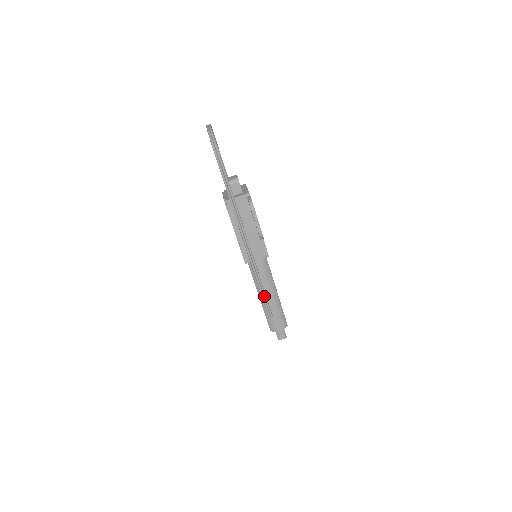
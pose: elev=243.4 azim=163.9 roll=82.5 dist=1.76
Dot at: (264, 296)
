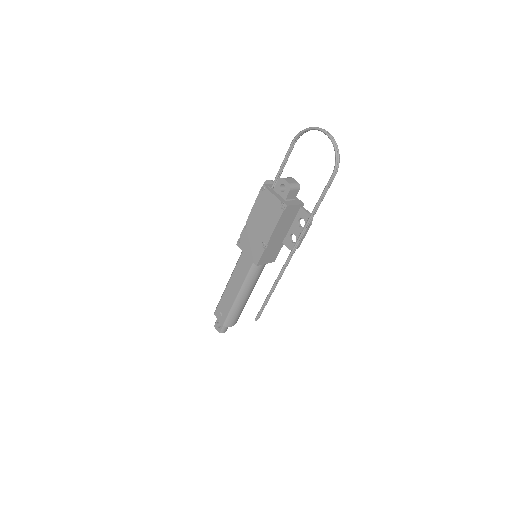
Dot at: (267, 302)
